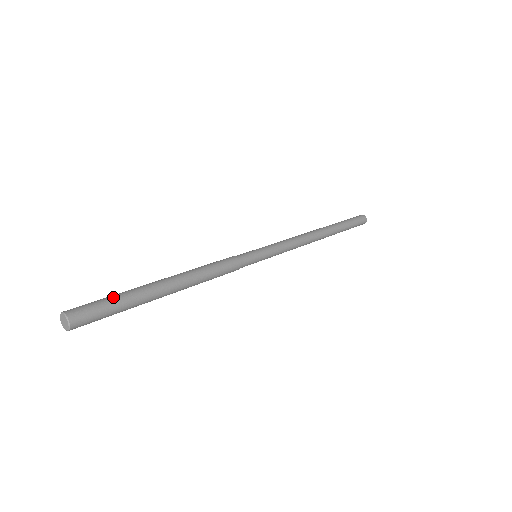
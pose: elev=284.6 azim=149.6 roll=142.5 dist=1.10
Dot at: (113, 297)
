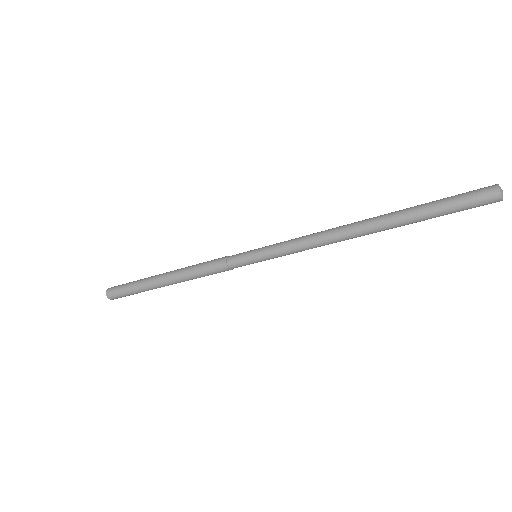
Dot at: (129, 289)
